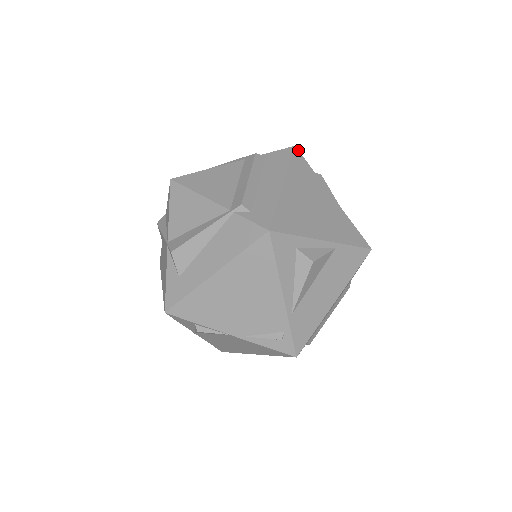
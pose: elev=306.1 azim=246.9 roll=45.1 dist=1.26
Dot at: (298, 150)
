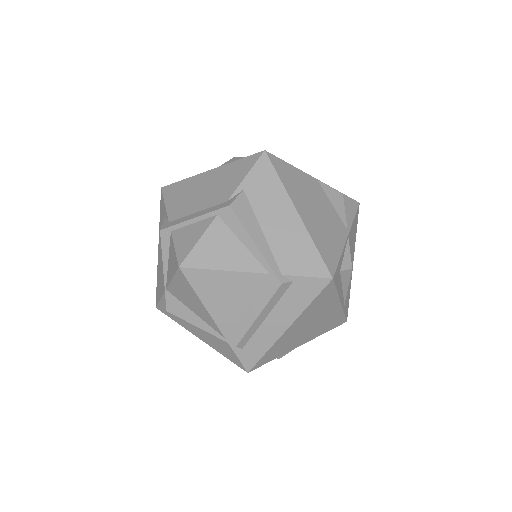
Dot at: (333, 281)
